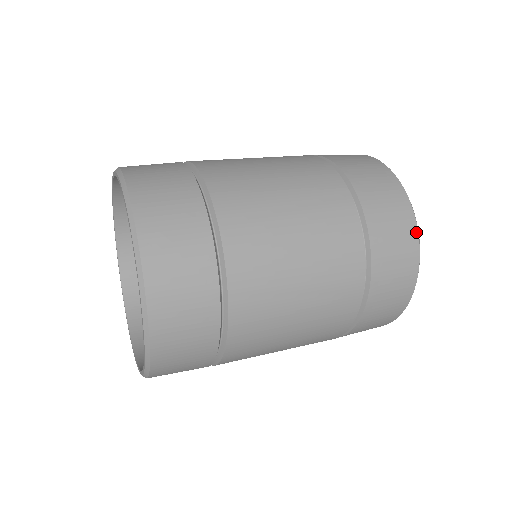
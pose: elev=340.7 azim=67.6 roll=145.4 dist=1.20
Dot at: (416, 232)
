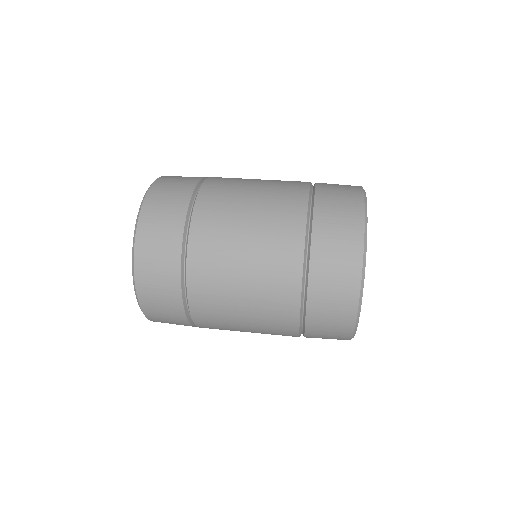
Dot at: (350, 337)
